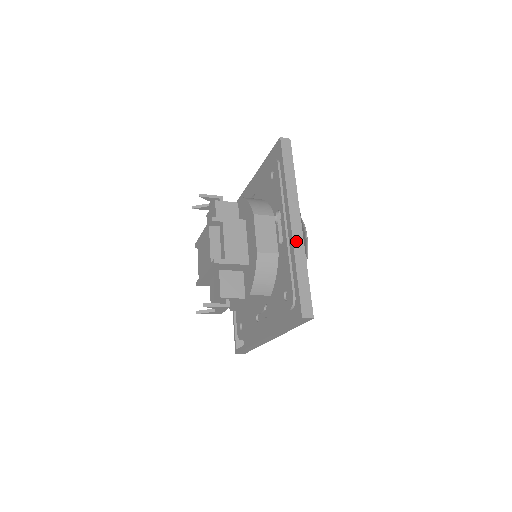
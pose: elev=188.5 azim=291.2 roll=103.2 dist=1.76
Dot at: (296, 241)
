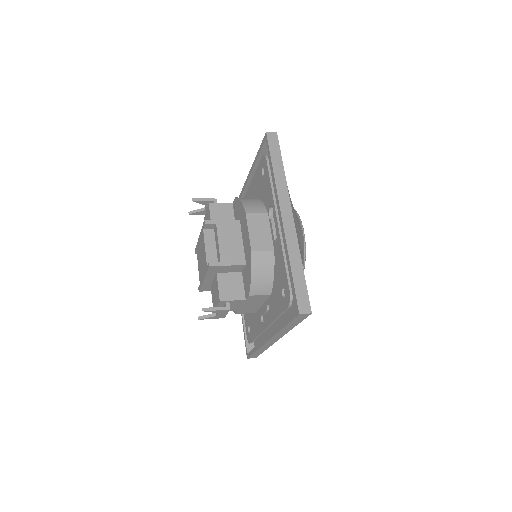
Dot at: (288, 235)
